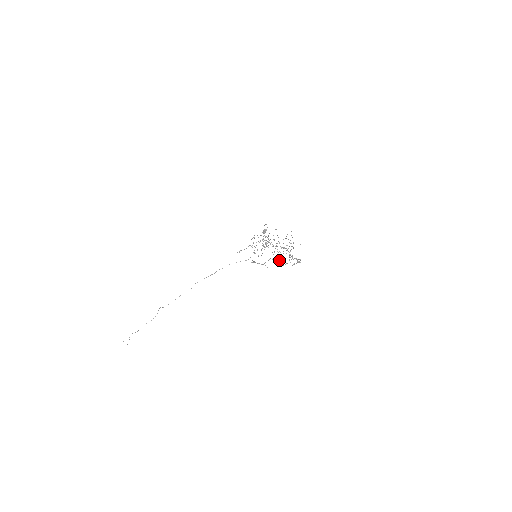
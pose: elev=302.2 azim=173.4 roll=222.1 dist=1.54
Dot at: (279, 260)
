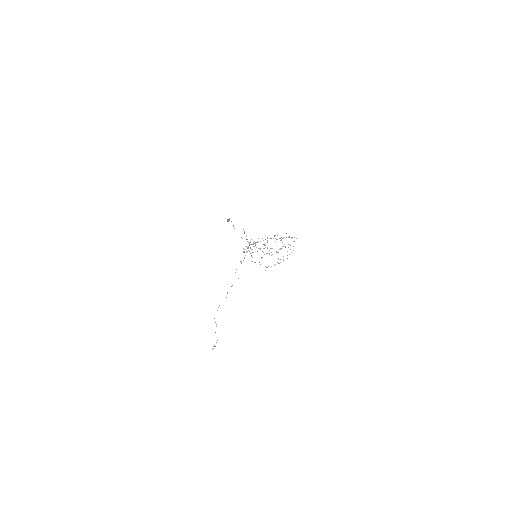
Dot at: occluded
